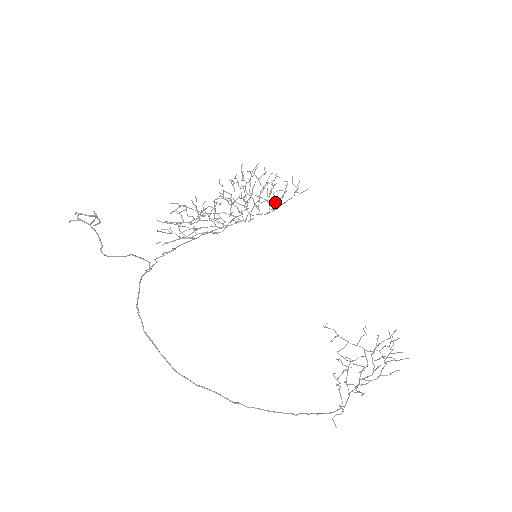
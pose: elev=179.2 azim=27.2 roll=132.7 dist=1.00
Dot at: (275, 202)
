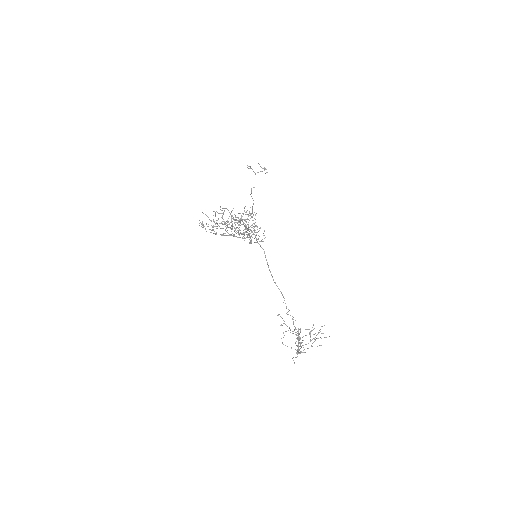
Dot at: (256, 238)
